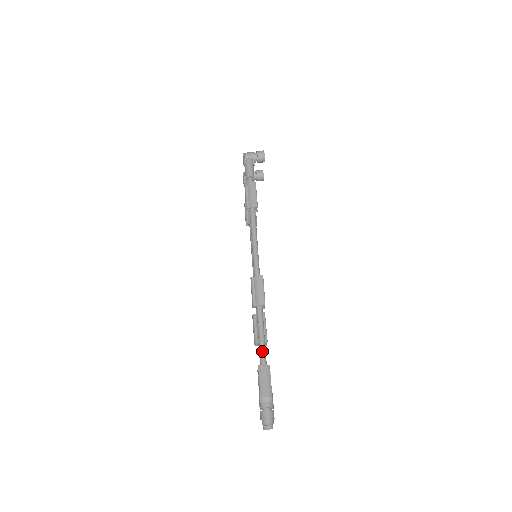
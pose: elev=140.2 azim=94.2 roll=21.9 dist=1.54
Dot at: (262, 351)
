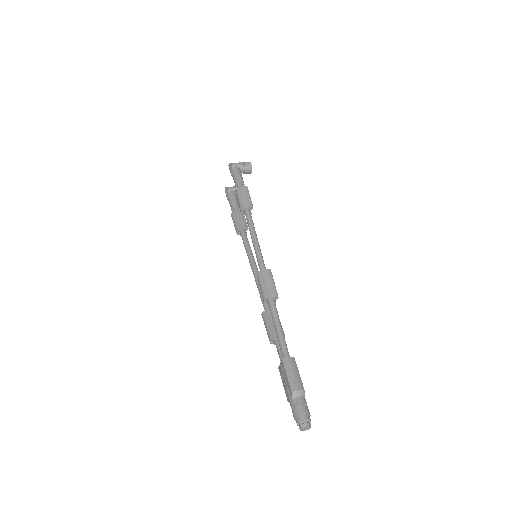
Dot at: (283, 344)
